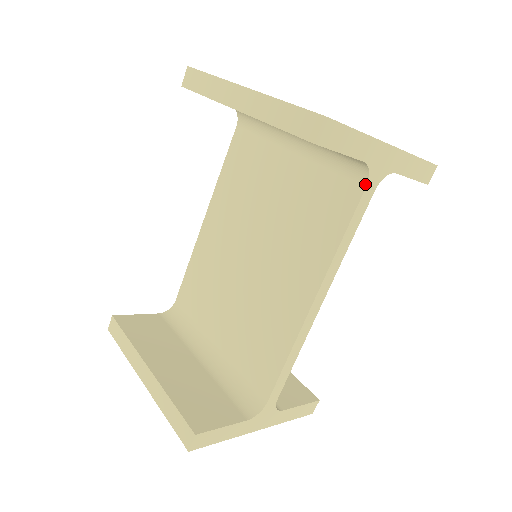
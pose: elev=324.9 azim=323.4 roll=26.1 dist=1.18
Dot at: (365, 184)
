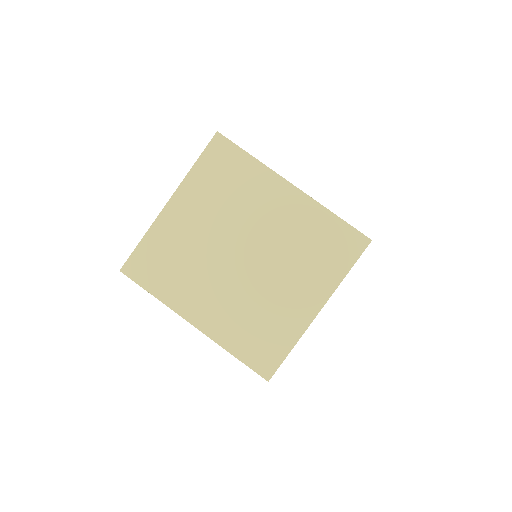
Dot at: occluded
